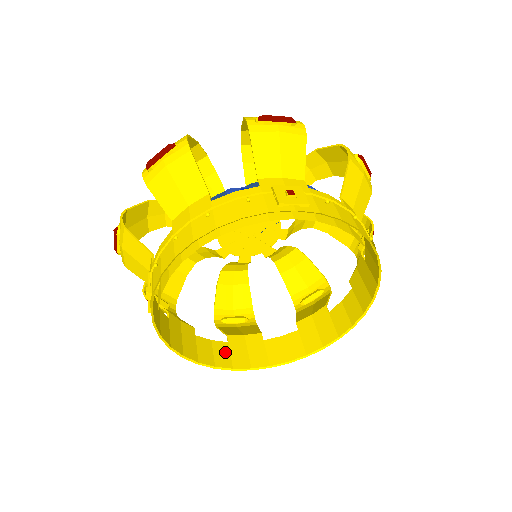
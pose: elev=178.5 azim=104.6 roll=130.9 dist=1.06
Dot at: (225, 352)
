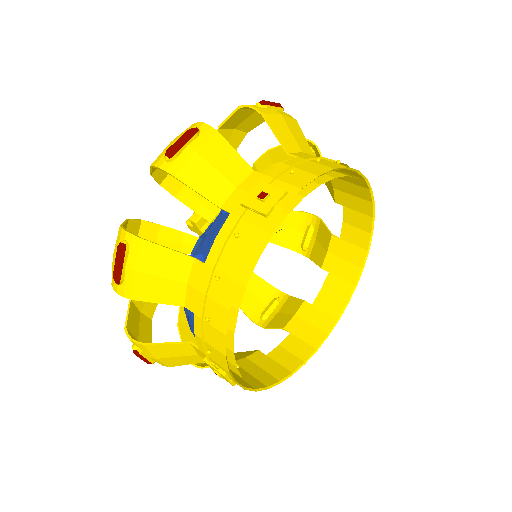
Dot at: occluded
